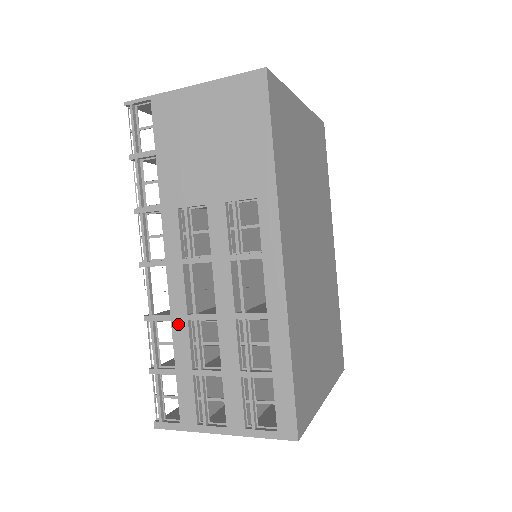
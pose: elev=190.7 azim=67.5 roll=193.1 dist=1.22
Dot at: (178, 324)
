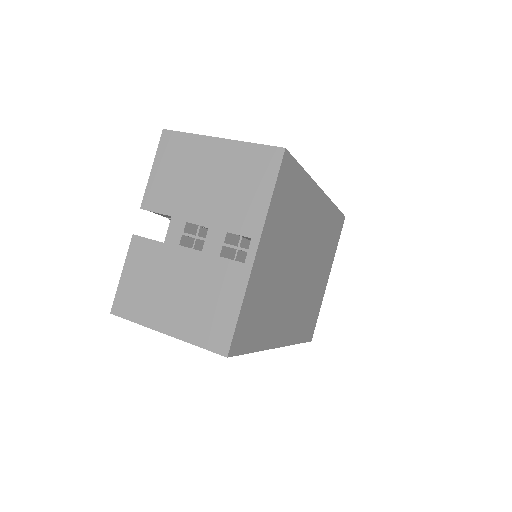
Dot at: occluded
